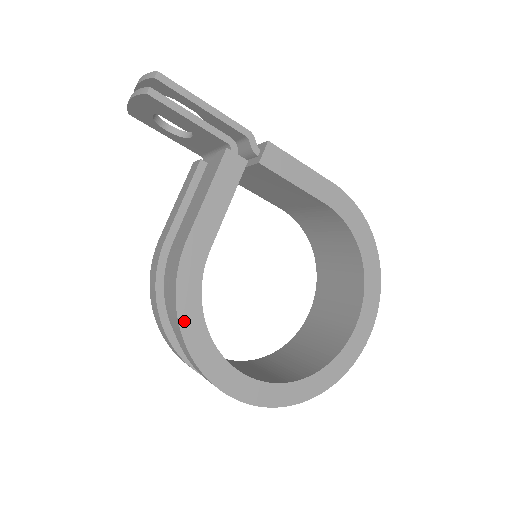
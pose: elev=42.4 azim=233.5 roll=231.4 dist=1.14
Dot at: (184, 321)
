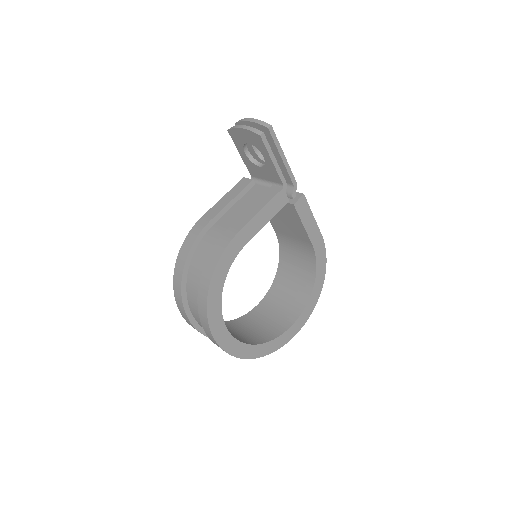
Dot at: (214, 279)
